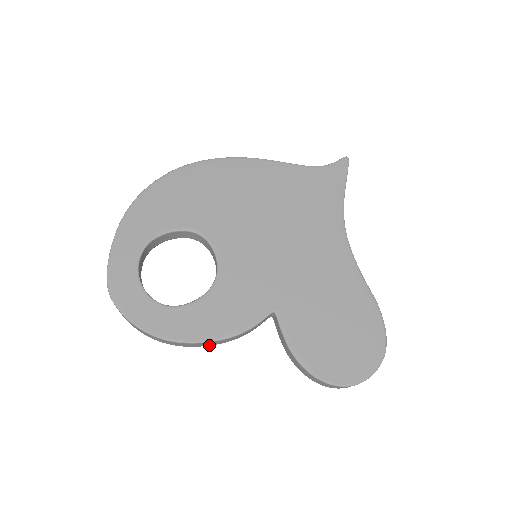
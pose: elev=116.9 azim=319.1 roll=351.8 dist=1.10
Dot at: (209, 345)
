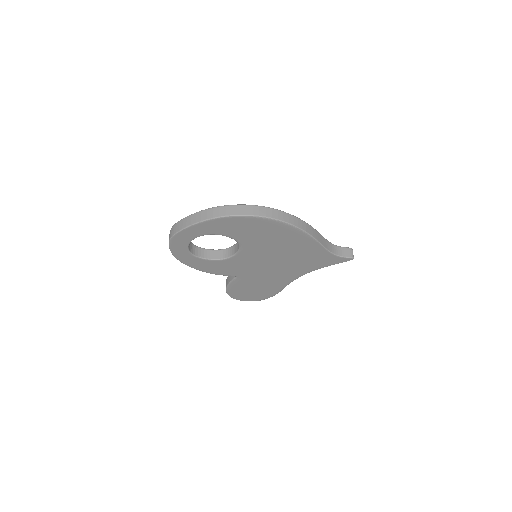
Dot at: occluded
